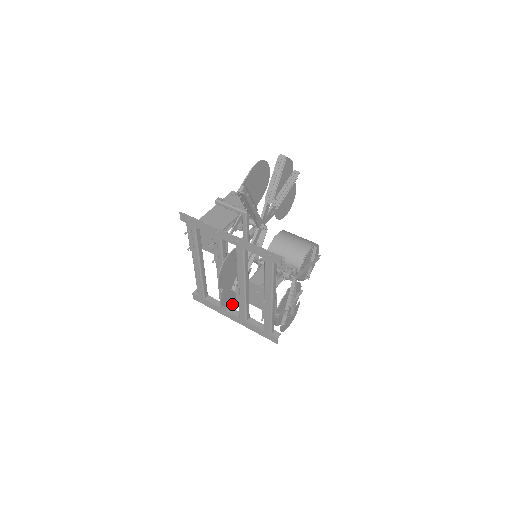
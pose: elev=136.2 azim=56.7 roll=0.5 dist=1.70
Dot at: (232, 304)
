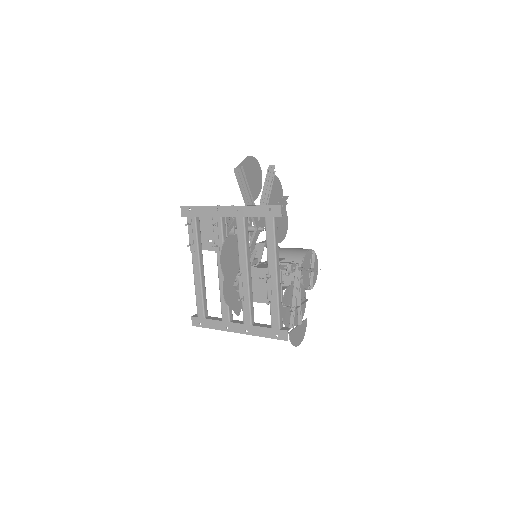
Dot at: (235, 309)
